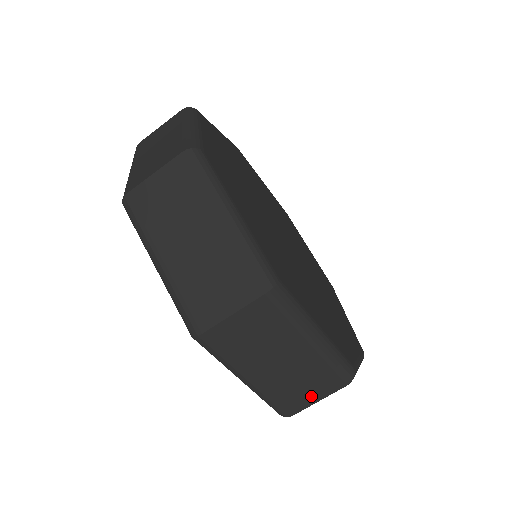
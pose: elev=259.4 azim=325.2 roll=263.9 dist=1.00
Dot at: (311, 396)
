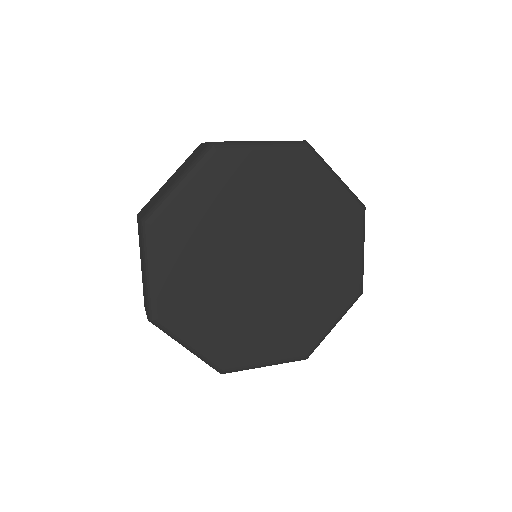
Dot at: occluded
